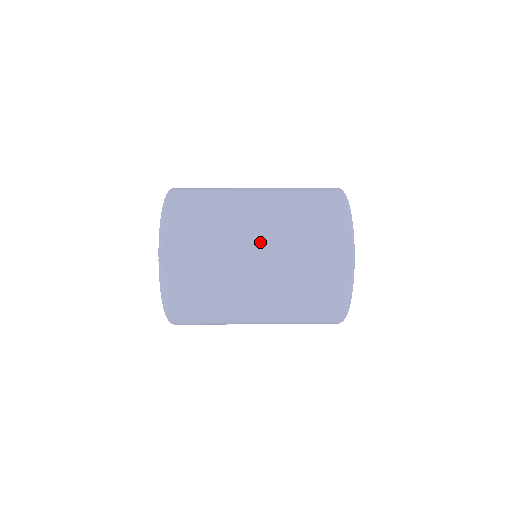
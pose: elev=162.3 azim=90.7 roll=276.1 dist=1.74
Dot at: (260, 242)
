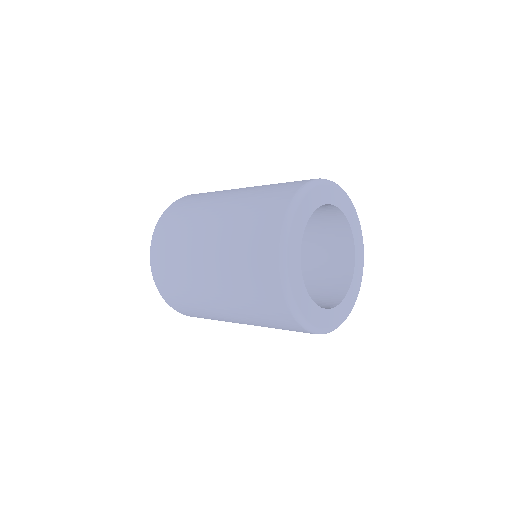
Dot at: (211, 230)
